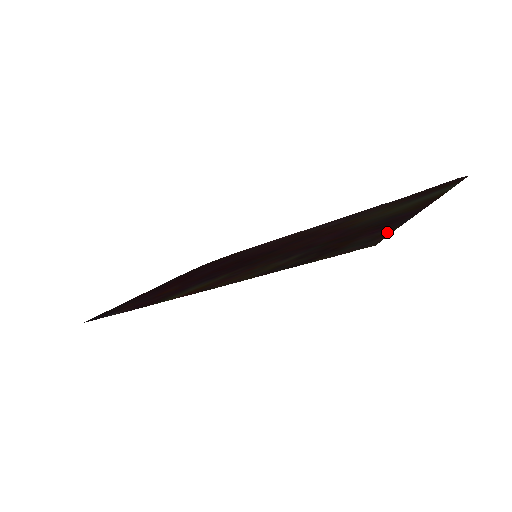
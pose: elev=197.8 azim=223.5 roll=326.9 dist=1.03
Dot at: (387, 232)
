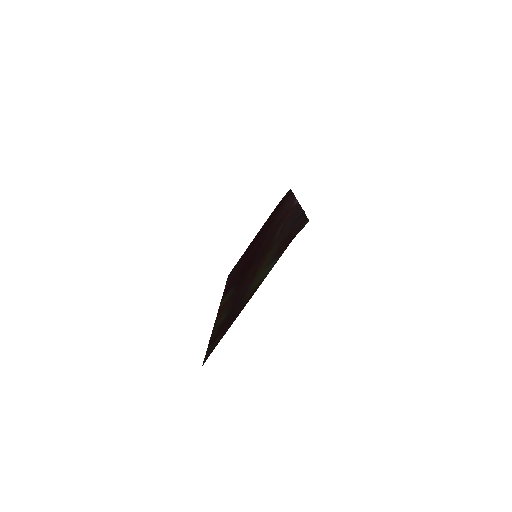
Dot at: occluded
